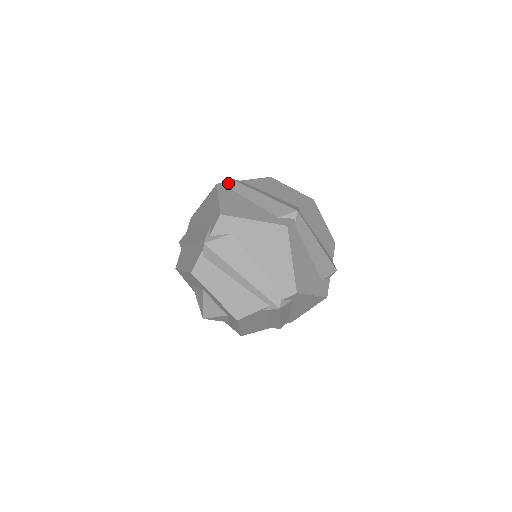
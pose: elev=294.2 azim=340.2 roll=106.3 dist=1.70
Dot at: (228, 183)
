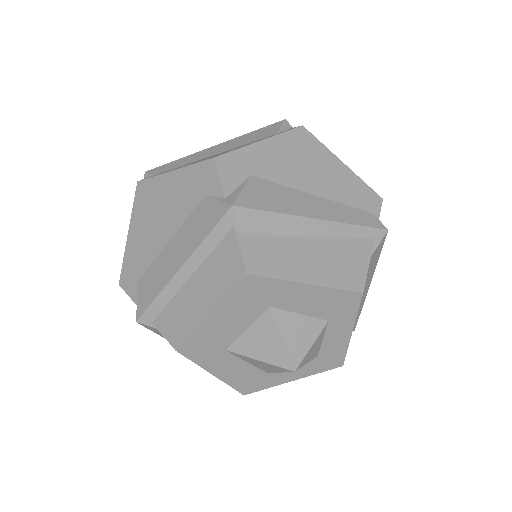
Dot at: (152, 173)
